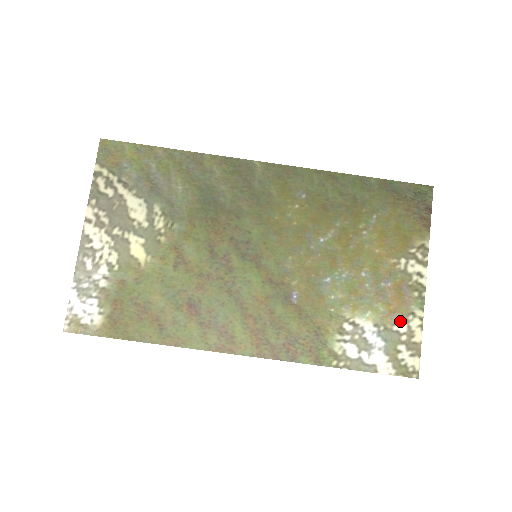
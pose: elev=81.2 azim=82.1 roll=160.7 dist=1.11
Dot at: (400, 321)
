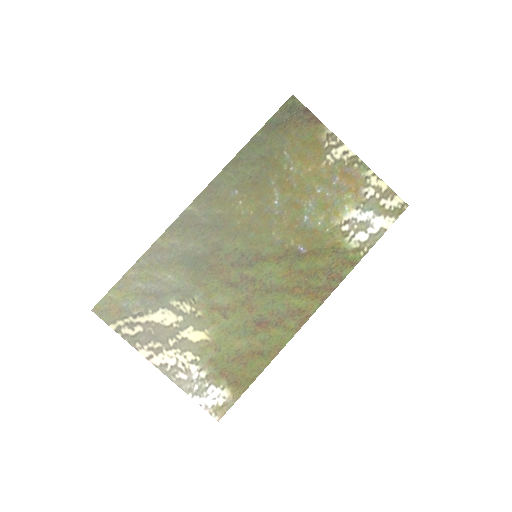
Dot at: (366, 190)
